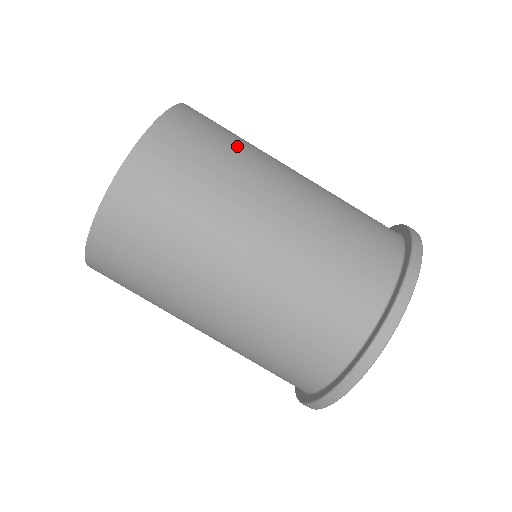
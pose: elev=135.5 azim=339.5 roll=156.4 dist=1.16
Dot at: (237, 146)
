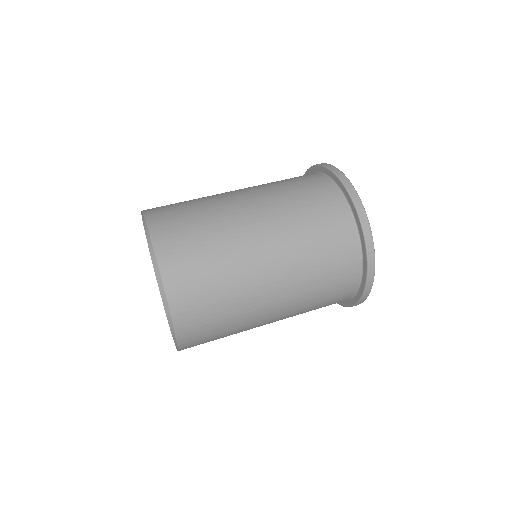
Dot at: (216, 250)
